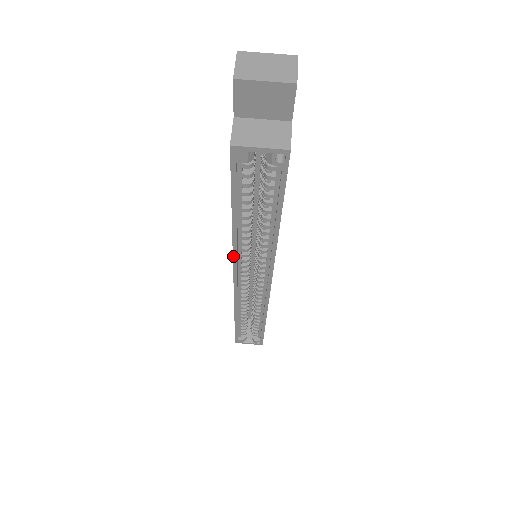
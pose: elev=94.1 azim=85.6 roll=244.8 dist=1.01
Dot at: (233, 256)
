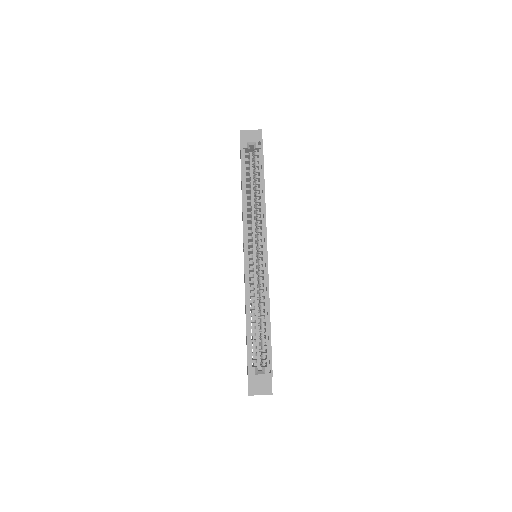
Dot at: (243, 221)
